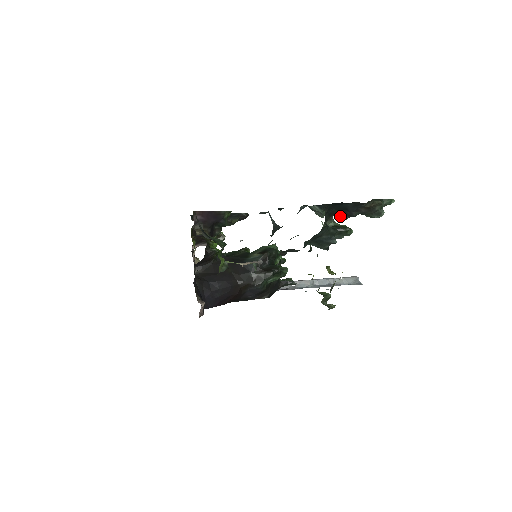
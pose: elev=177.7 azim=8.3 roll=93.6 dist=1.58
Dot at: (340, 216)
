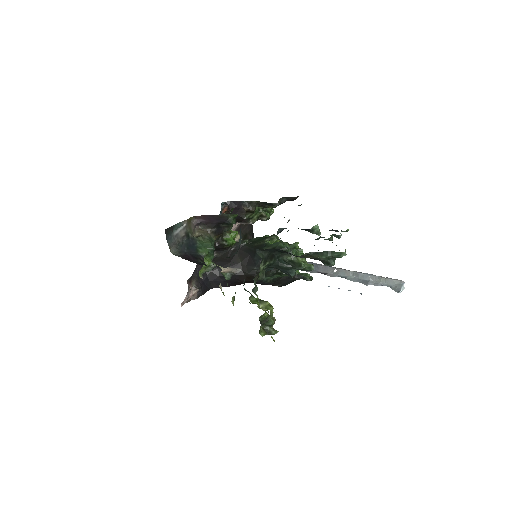
Dot at: occluded
